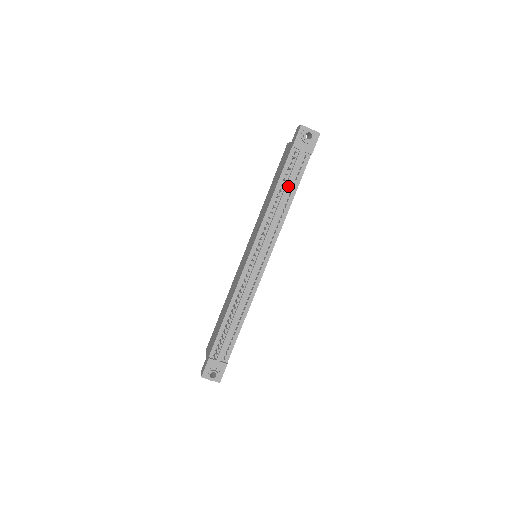
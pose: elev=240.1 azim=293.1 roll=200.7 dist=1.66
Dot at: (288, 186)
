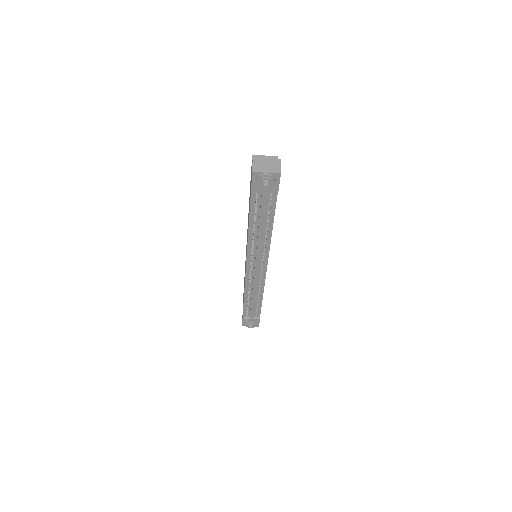
Dot at: (261, 222)
